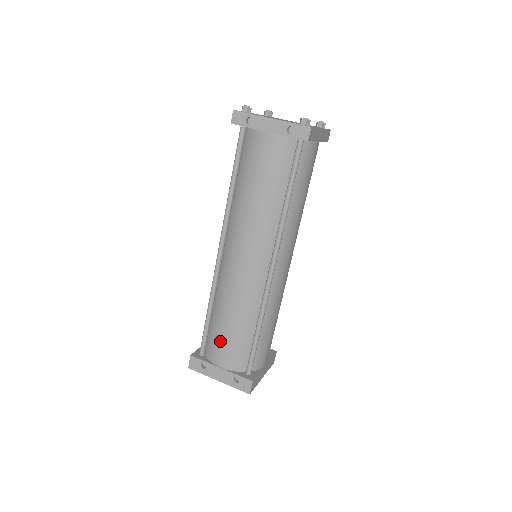
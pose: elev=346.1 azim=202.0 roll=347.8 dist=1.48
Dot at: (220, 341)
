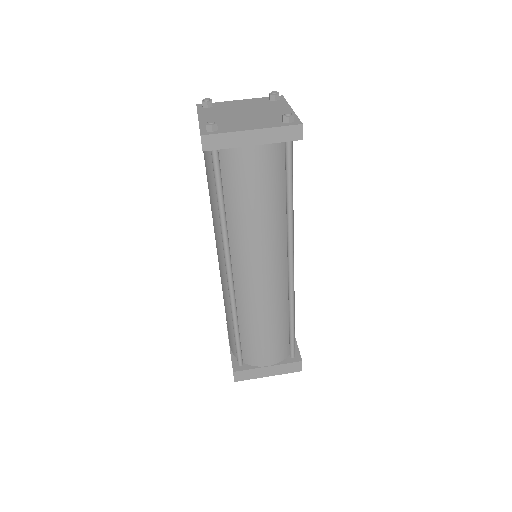
Dot at: occluded
